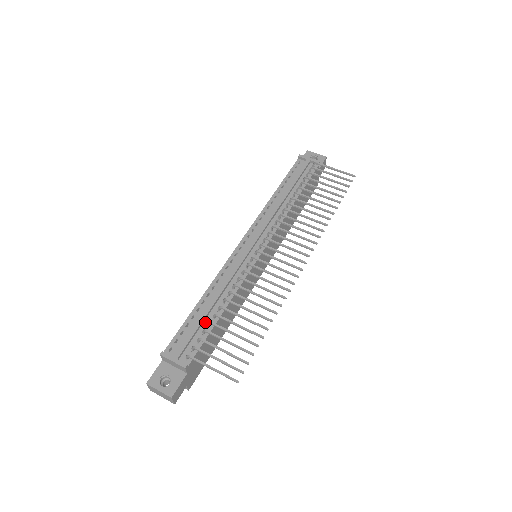
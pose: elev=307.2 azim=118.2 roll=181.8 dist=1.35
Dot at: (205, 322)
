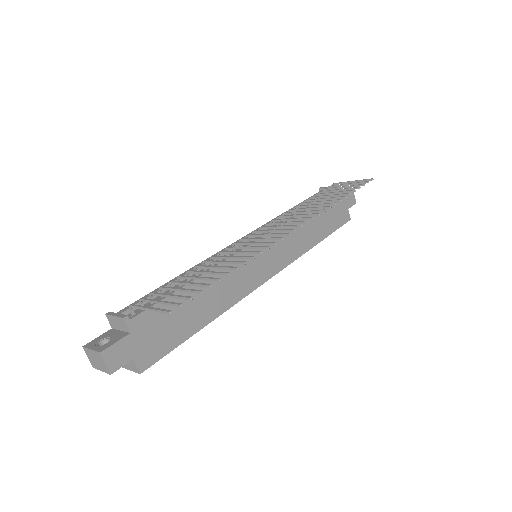
Dot at: (169, 290)
